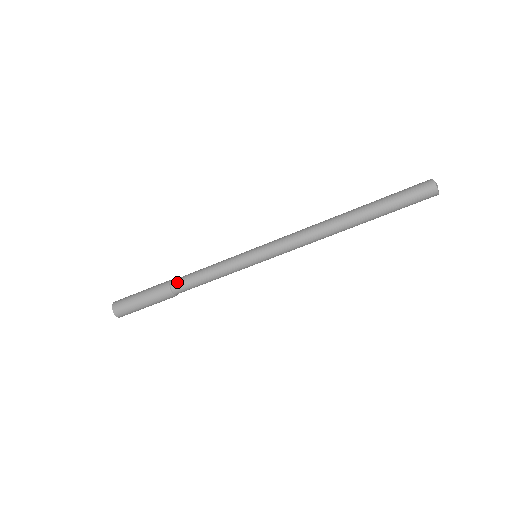
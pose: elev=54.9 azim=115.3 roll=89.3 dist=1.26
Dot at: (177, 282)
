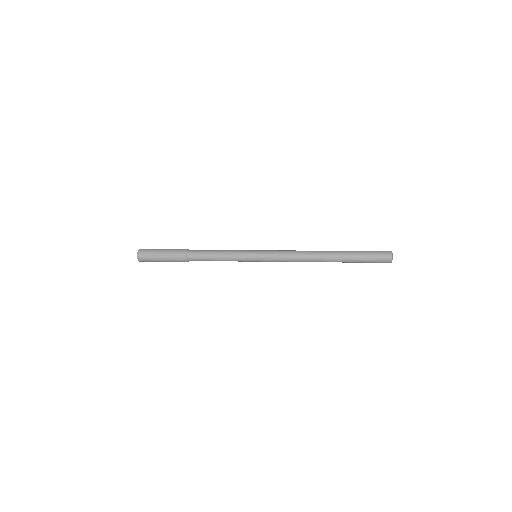
Dot at: (193, 253)
